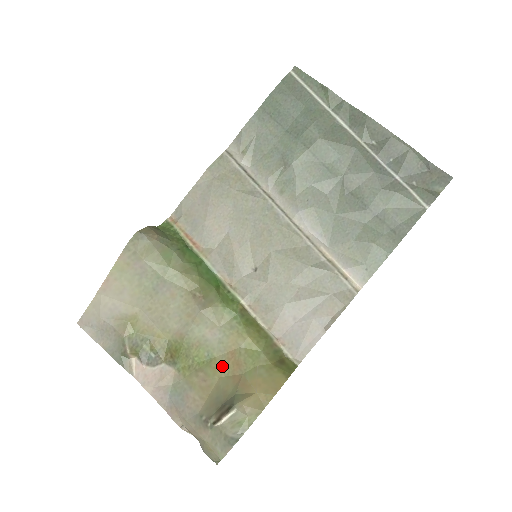
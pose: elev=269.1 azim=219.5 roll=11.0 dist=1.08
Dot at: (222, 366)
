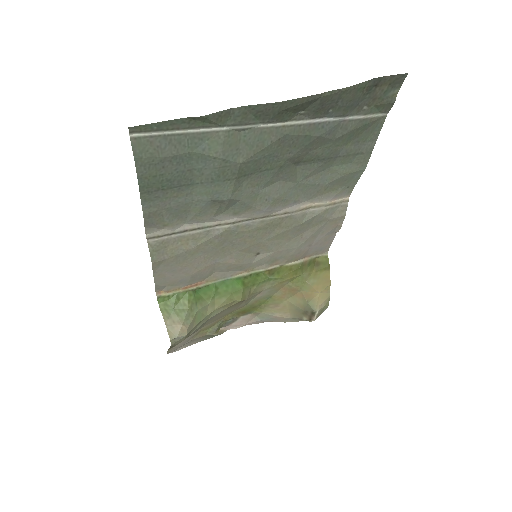
Dot at: (283, 296)
